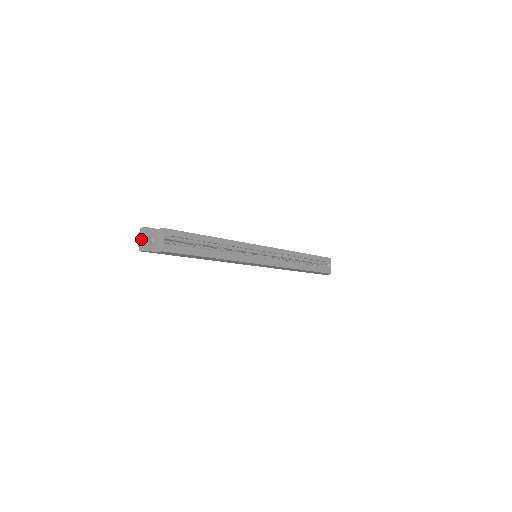
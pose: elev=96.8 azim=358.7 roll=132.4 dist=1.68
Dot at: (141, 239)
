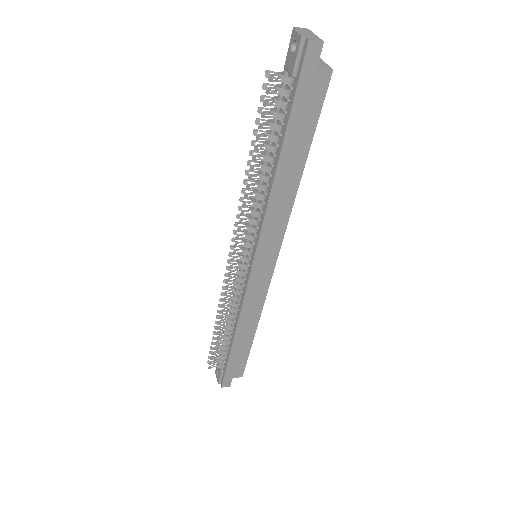
Dot at: (306, 33)
